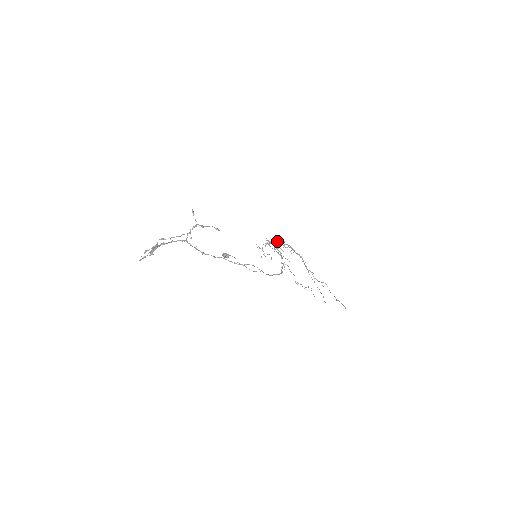
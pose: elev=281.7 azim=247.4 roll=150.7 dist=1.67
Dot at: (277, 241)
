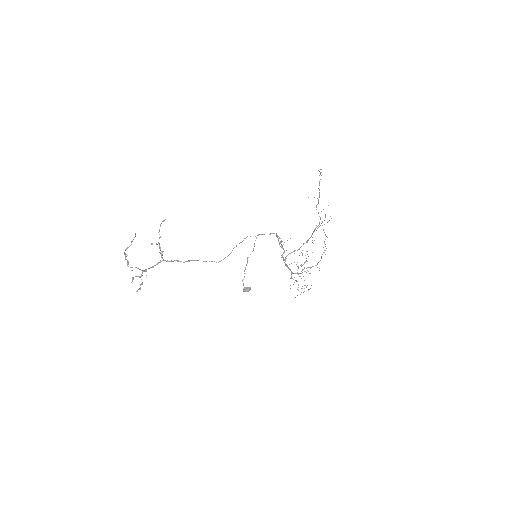
Dot at: occluded
